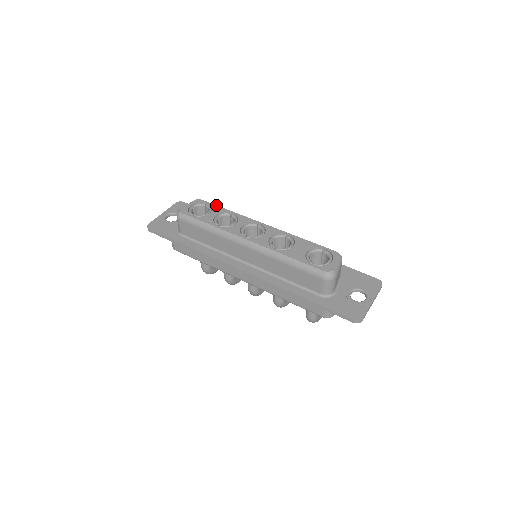
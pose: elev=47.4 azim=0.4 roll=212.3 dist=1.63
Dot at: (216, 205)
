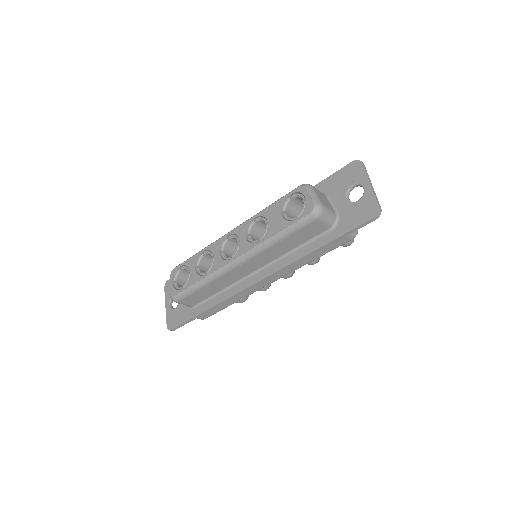
Dot at: (186, 260)
